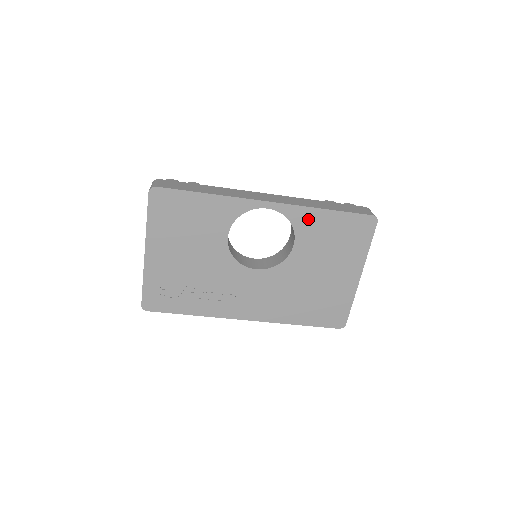
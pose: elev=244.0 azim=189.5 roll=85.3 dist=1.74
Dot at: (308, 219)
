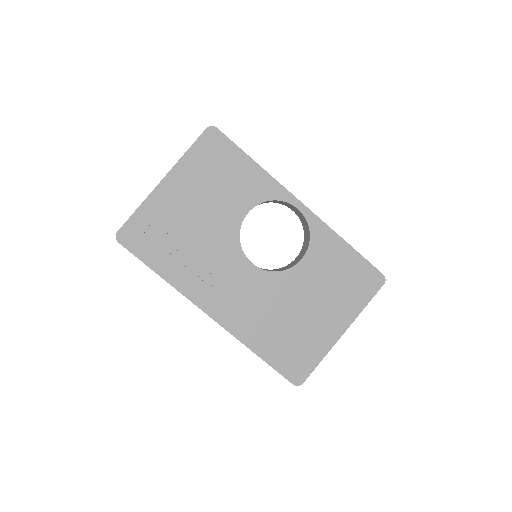
Dot at: (327, 242)
